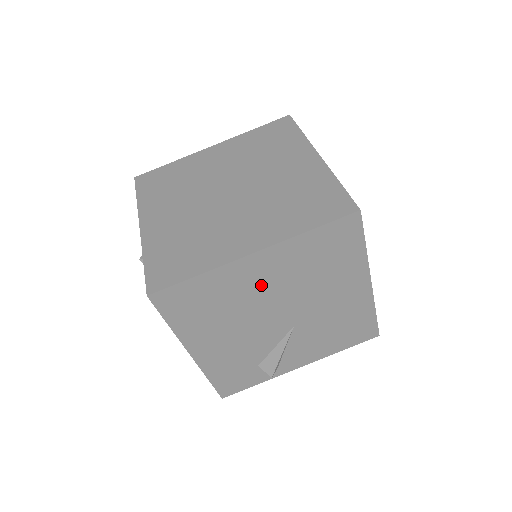
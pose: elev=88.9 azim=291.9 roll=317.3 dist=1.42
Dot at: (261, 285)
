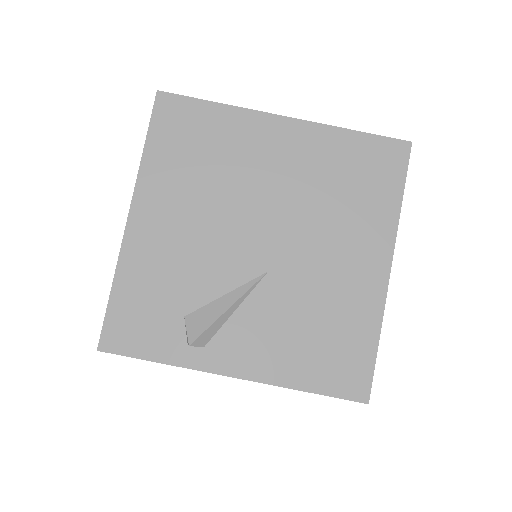
Dot at: (268, 167)
